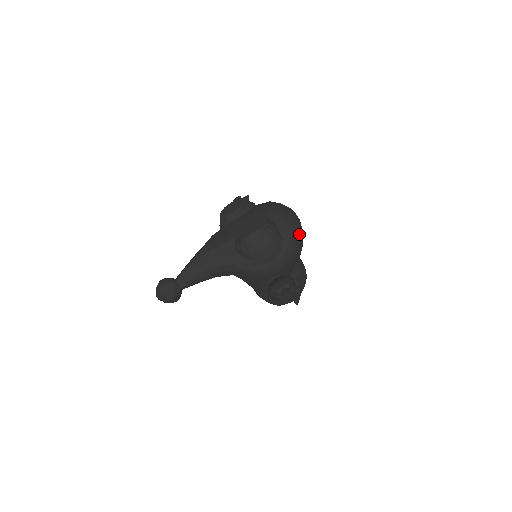
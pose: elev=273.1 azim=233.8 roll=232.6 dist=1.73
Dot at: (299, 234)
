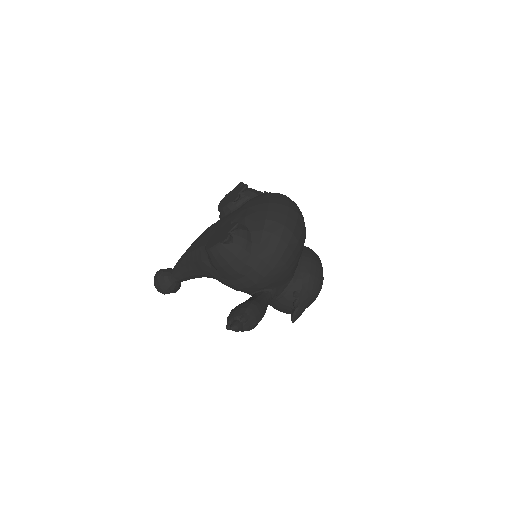
Dot at: (282, 247)
